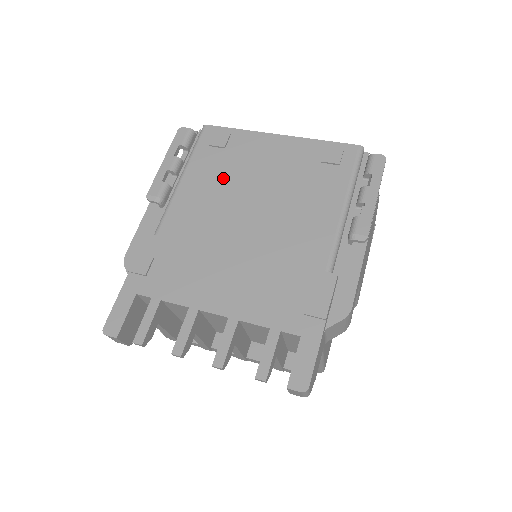
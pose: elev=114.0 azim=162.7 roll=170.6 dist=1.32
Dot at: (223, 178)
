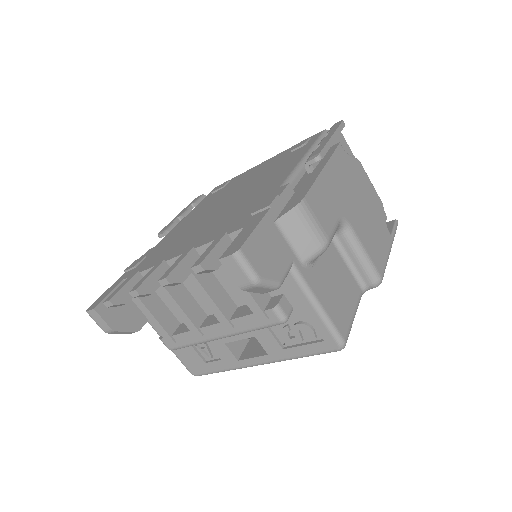
Dot at: (216, 199)
